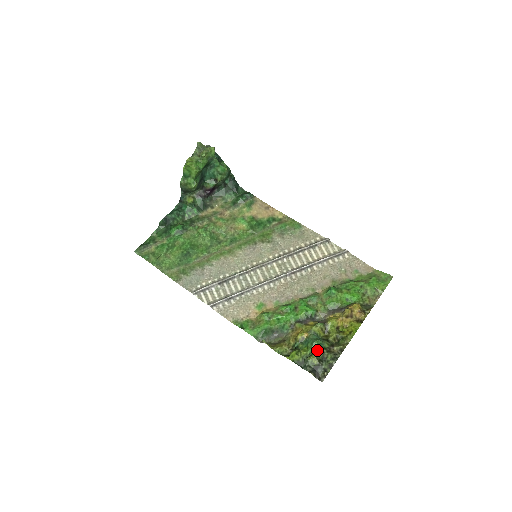
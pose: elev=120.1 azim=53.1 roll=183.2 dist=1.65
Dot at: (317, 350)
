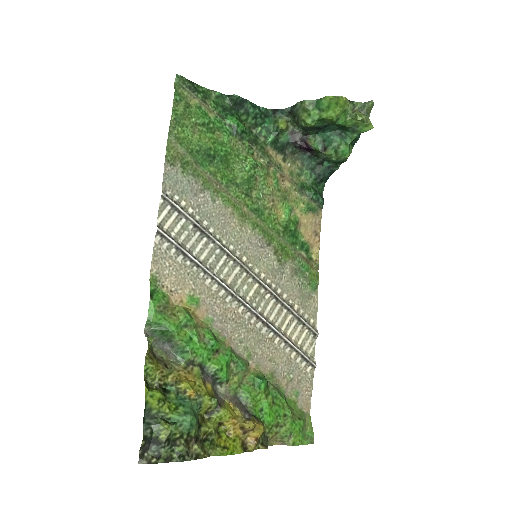
Dot at: (181, 426)
